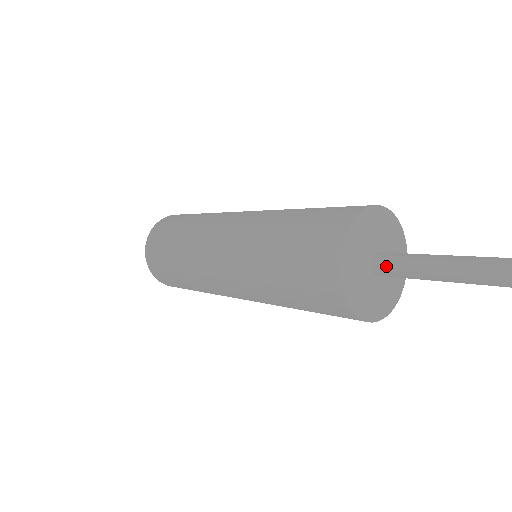
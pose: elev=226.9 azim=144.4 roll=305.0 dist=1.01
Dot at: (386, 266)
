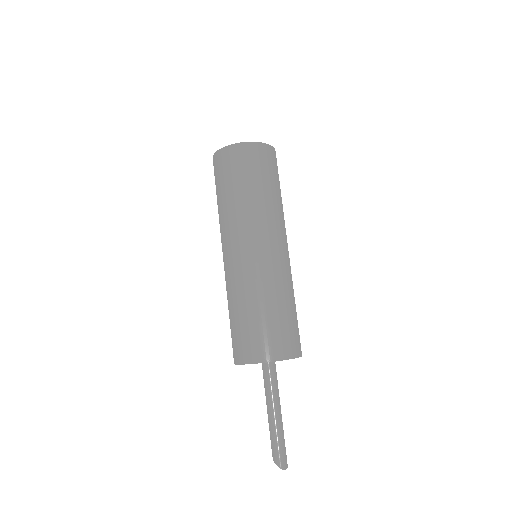
Dot at: occluded
